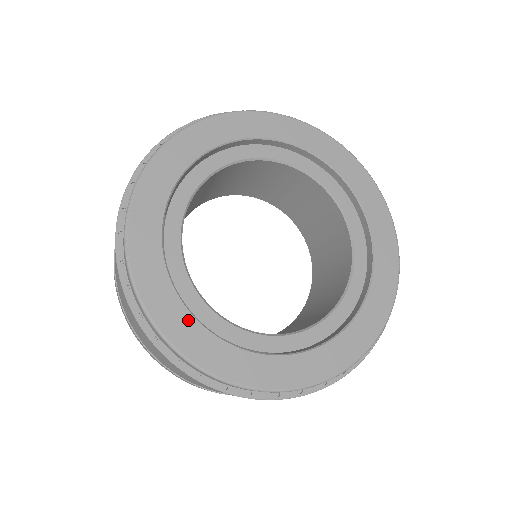
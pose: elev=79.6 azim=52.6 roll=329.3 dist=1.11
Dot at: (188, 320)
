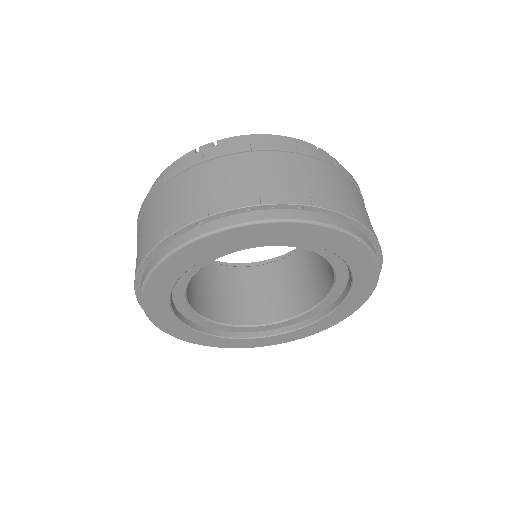
Dot at: (272, 338)
